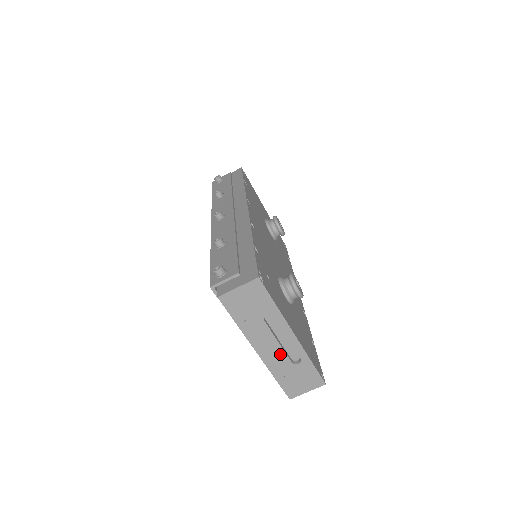
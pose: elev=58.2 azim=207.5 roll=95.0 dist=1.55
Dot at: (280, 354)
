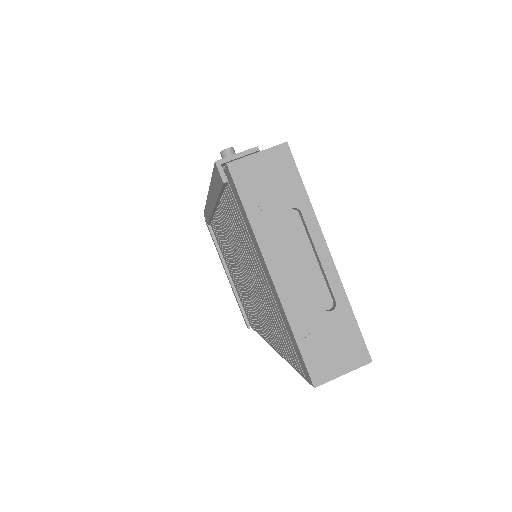
Dot at: (306, 286)
